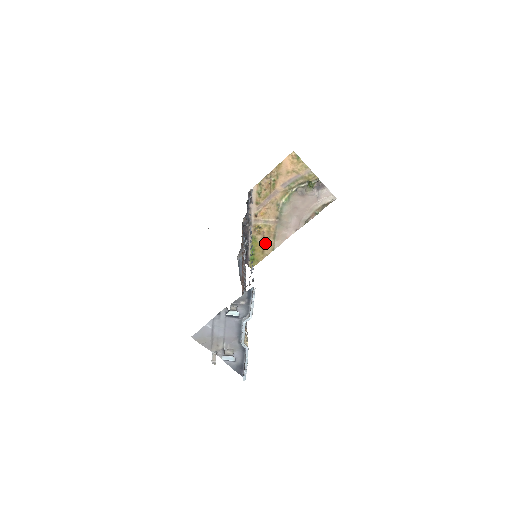
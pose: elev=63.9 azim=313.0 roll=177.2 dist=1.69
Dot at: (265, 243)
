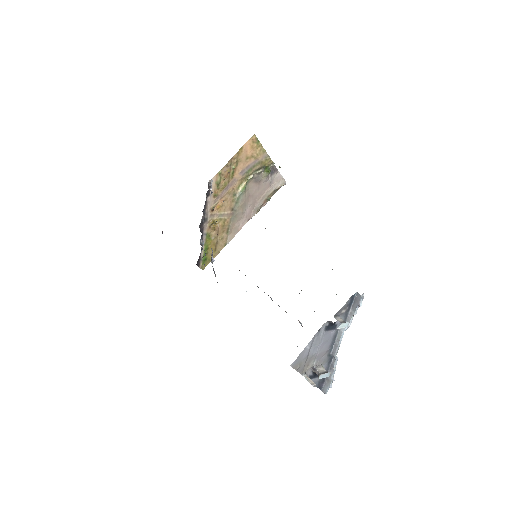
Dot at: (218, 239)
